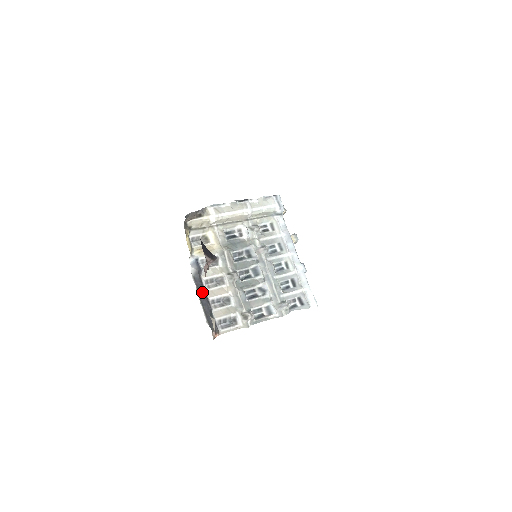
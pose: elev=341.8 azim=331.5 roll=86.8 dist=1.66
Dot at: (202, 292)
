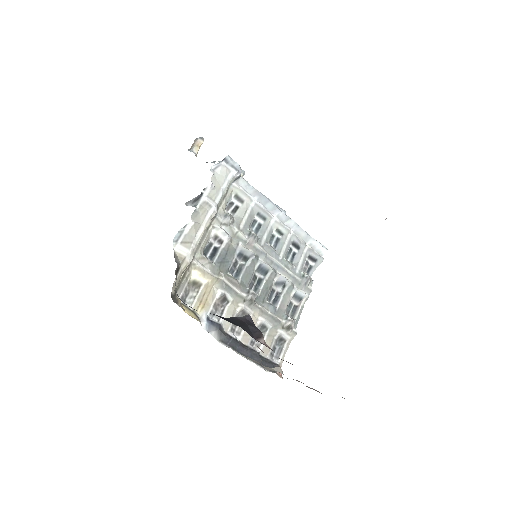
Dot at: (240, 347)
